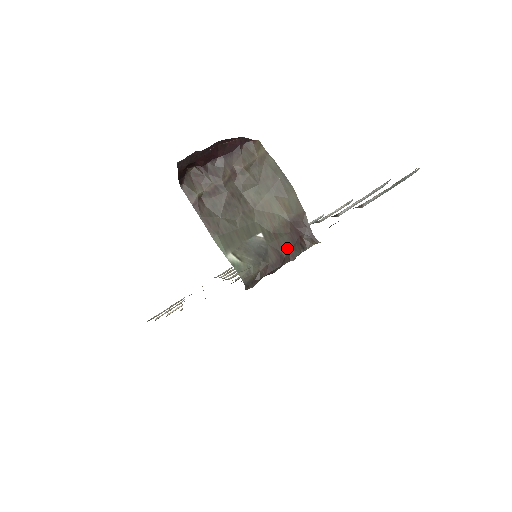
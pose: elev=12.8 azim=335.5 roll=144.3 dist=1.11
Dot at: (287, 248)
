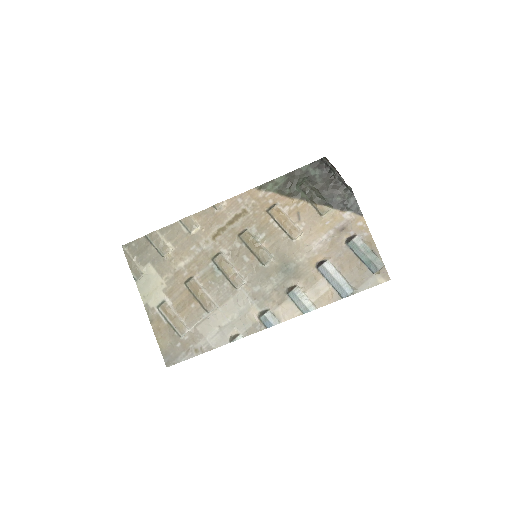
Dot at: occluded
